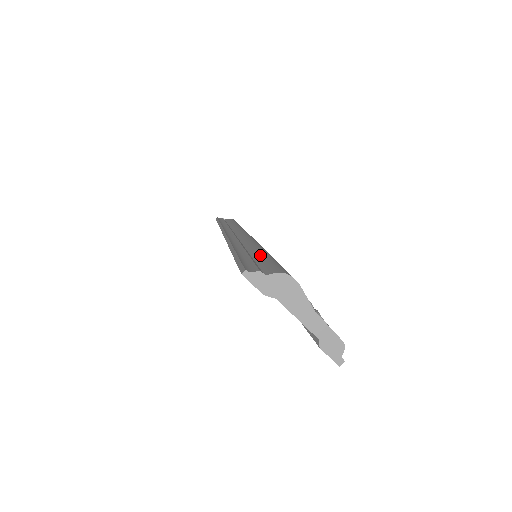
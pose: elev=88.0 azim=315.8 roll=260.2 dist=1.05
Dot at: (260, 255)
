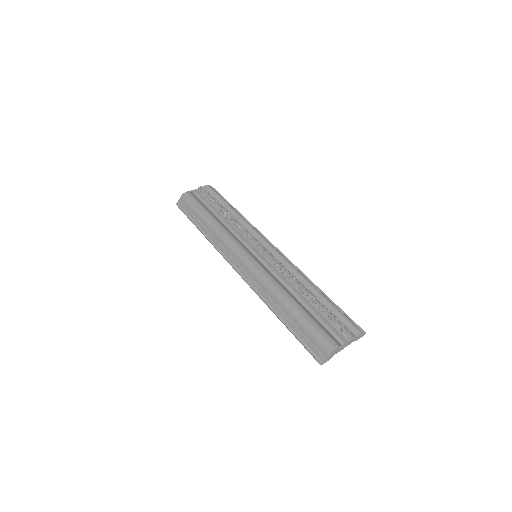
Dot at: (299, 323)
